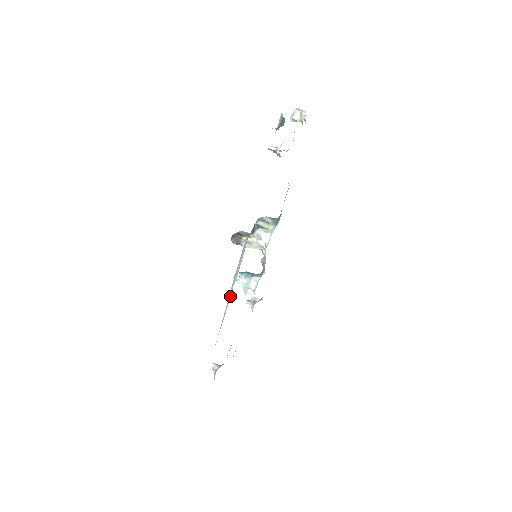
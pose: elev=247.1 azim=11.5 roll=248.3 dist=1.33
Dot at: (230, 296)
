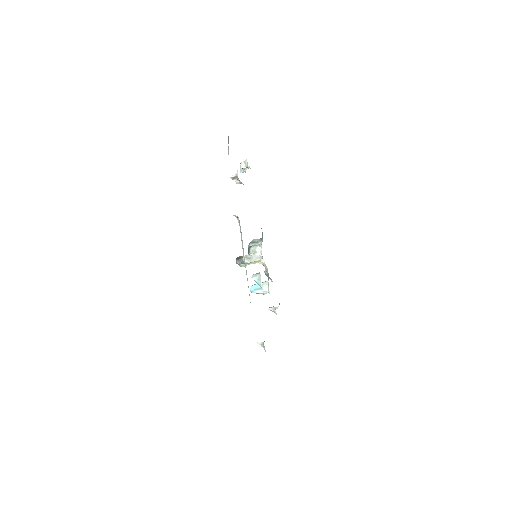
Dot at: (245, 264)
